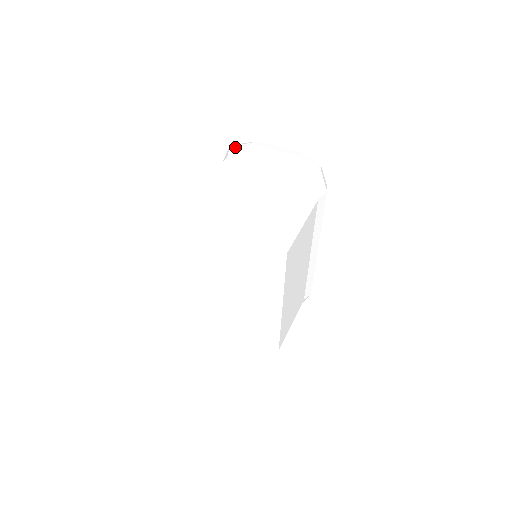
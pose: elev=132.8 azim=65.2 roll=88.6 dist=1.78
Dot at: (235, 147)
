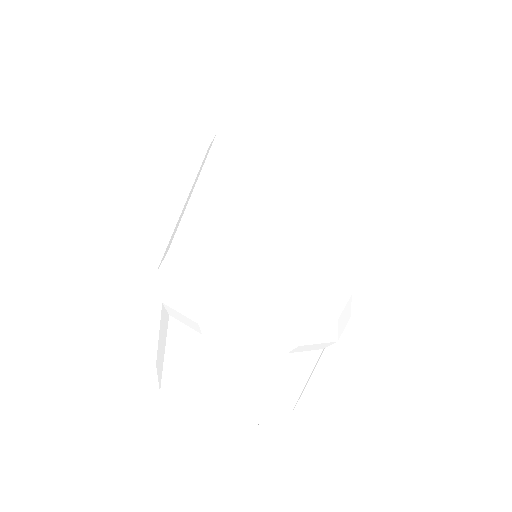
Dot at: (174, 312)
